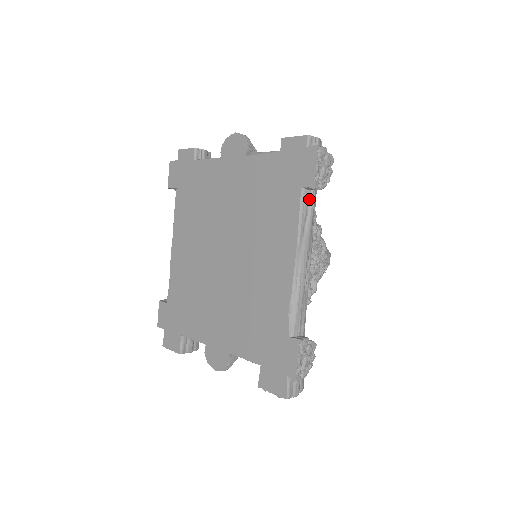
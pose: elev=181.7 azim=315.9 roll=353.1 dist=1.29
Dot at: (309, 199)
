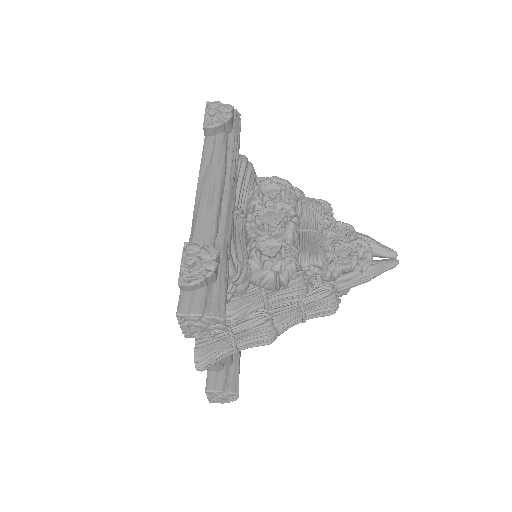
Dot at: (213, 142)
